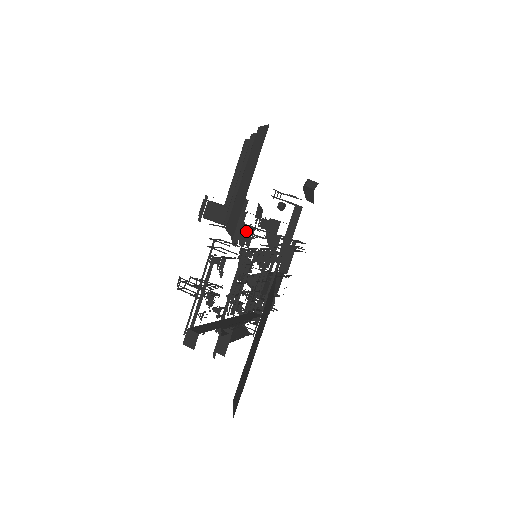
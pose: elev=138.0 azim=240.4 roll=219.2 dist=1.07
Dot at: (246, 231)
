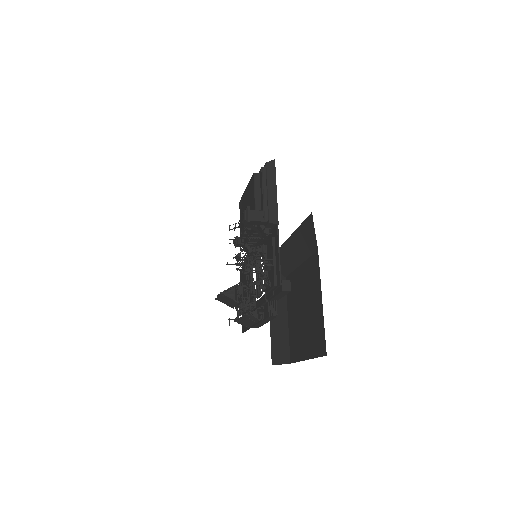
Dot at: occluded
